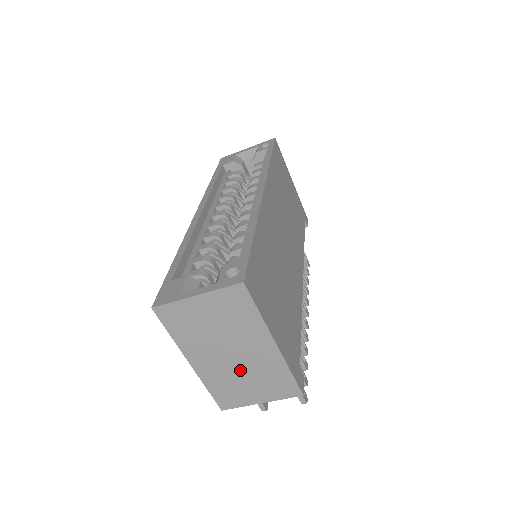
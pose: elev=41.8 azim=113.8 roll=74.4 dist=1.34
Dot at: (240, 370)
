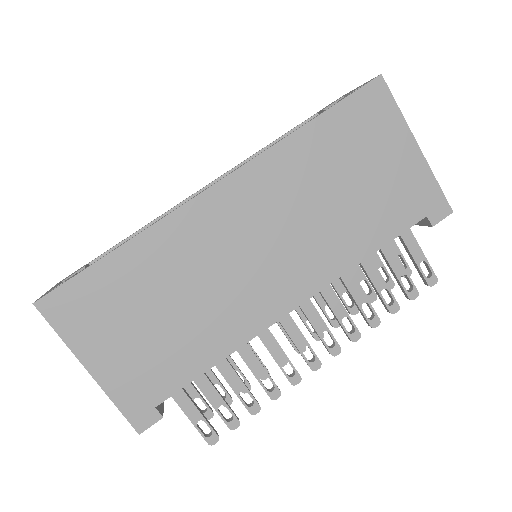
Dot at: occluded
